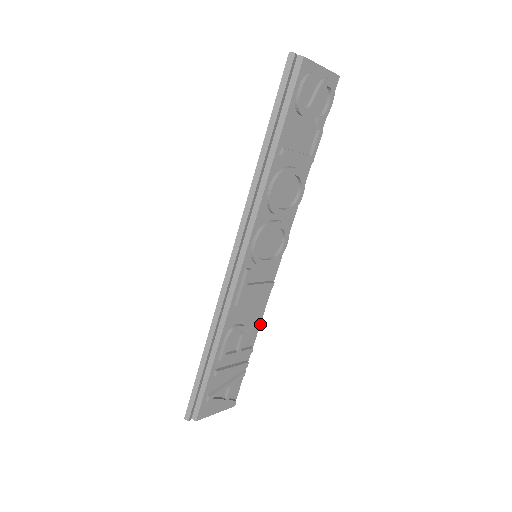
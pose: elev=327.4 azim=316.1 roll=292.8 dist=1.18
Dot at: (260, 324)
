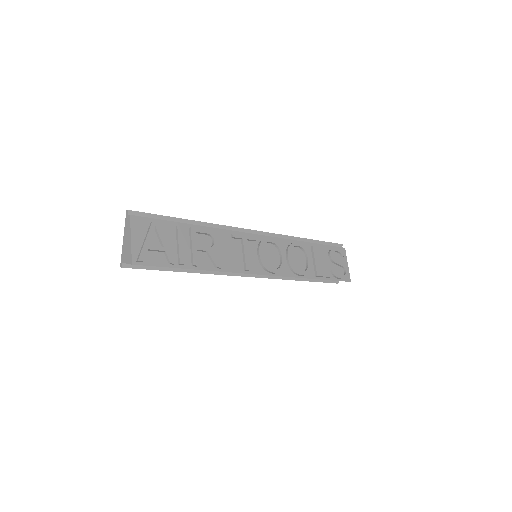
Dot at: (218, 266)
